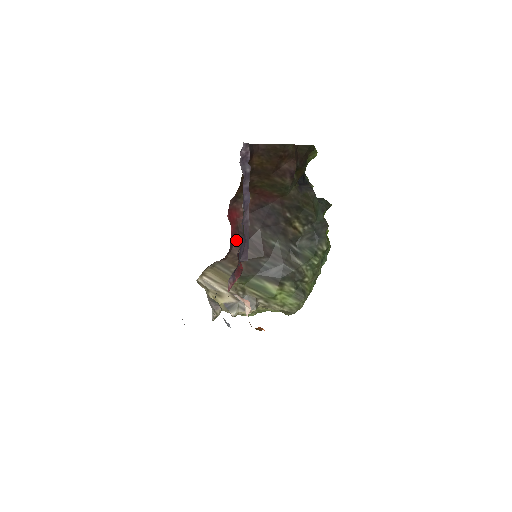
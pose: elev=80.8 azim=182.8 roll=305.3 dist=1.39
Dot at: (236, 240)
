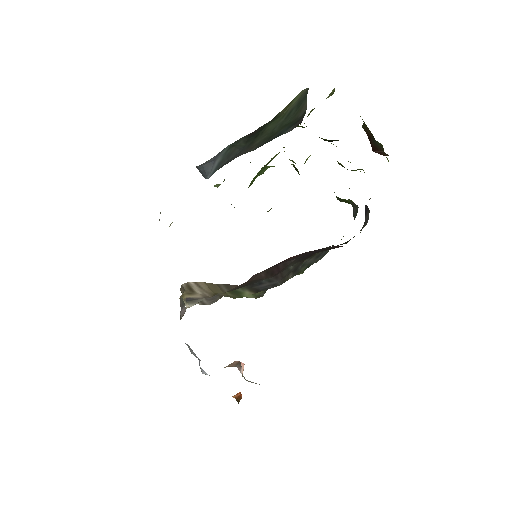
Dot at: occluded
